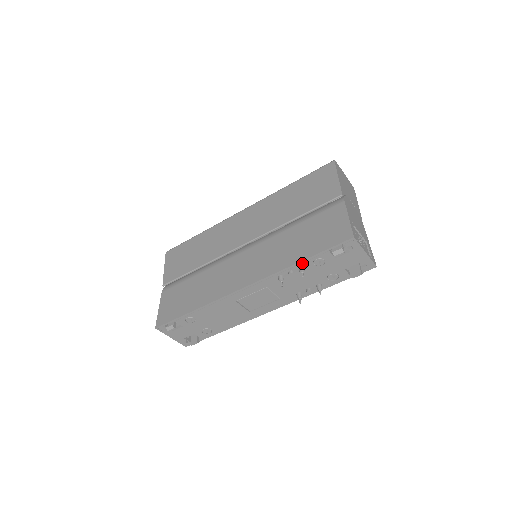
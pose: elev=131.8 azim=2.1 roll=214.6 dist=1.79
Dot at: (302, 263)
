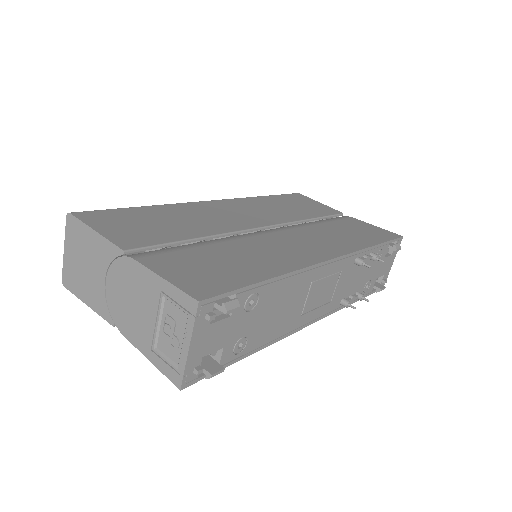
Dot at: (374, 248)
